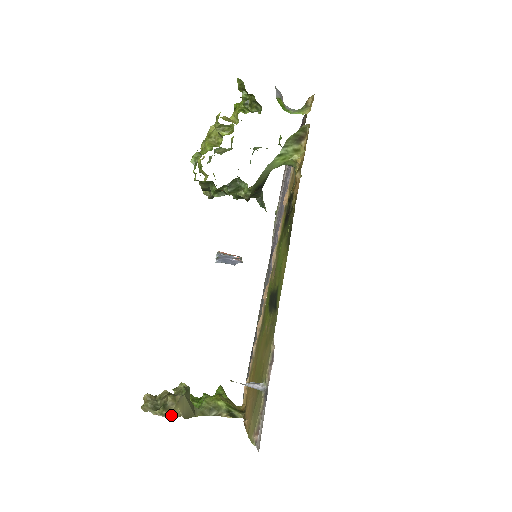
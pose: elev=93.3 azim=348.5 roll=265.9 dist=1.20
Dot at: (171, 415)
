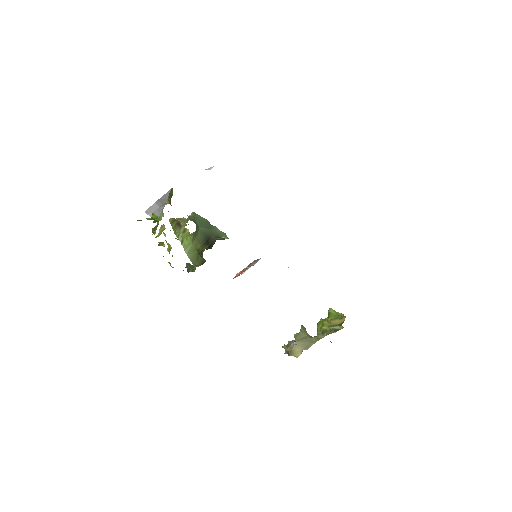
Dot at: (295, 355)
